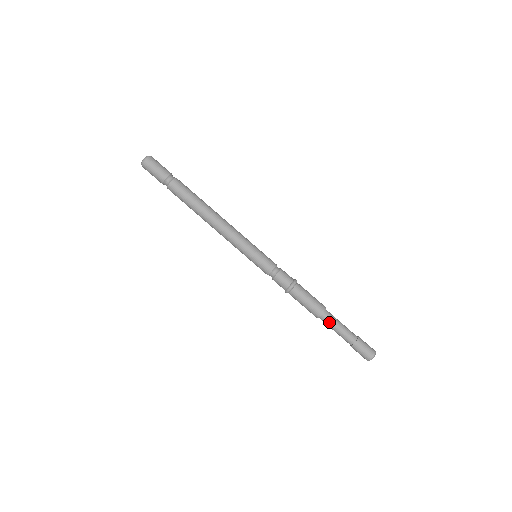
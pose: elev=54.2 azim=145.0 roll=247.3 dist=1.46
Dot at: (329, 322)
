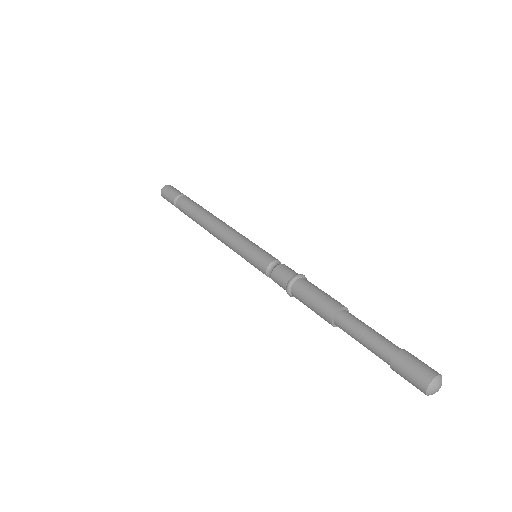
Dot at: (348, 326)
